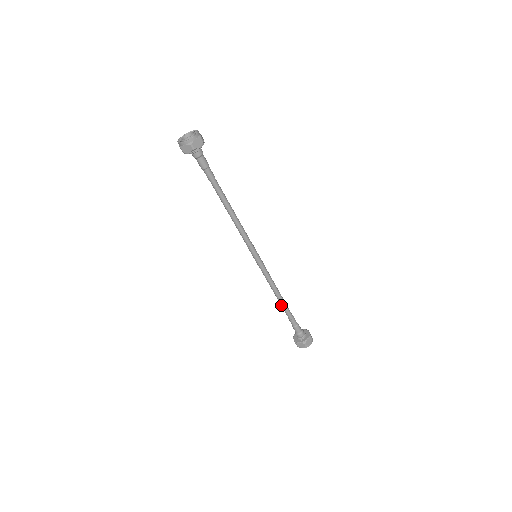
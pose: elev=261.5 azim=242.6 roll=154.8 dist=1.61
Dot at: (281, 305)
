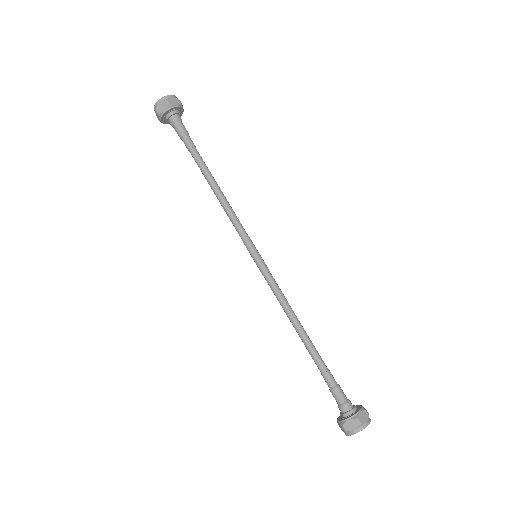
Dot at: (304, 344)
